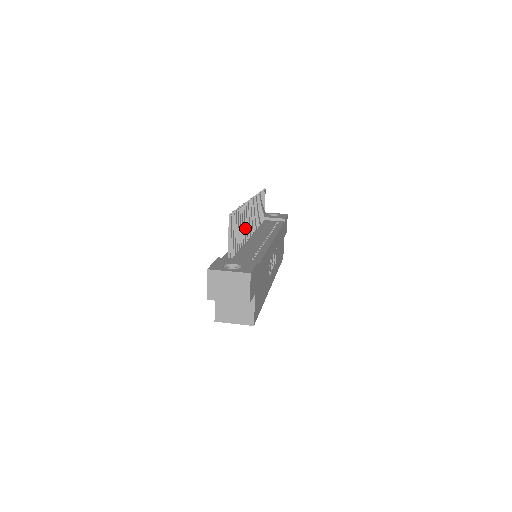
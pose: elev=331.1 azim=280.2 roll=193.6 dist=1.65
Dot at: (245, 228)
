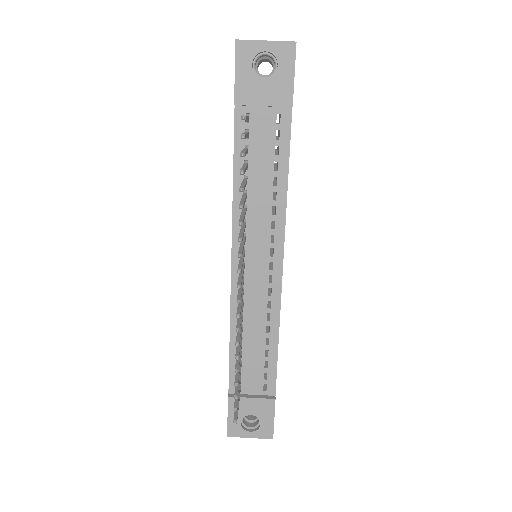
Dot at: occluded
